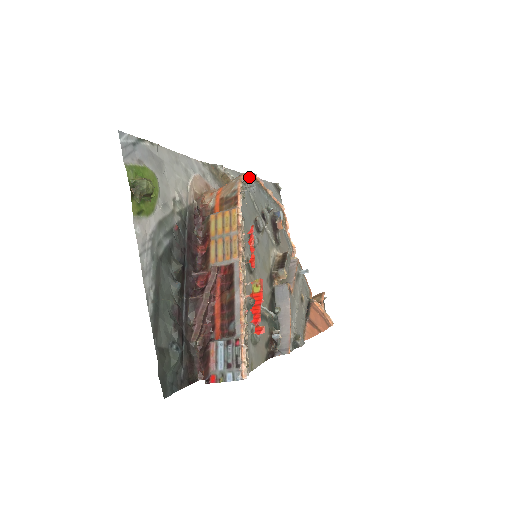
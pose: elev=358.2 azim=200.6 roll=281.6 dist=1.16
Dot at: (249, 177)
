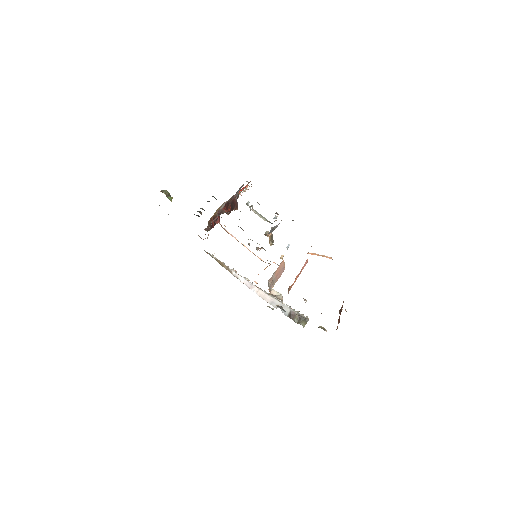
Dot at: occluded
